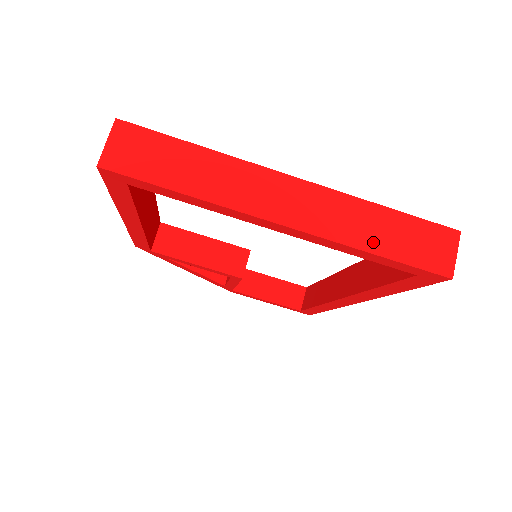
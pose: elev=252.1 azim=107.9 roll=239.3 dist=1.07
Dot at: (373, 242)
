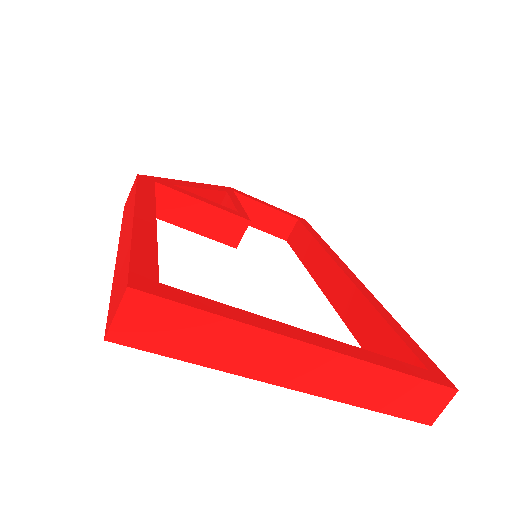
Dot at: (375, 401)
